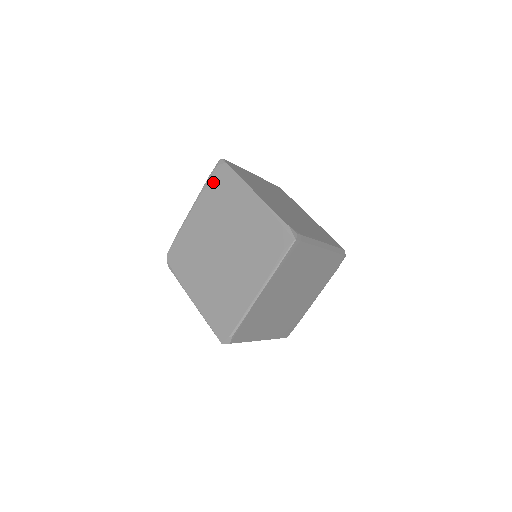
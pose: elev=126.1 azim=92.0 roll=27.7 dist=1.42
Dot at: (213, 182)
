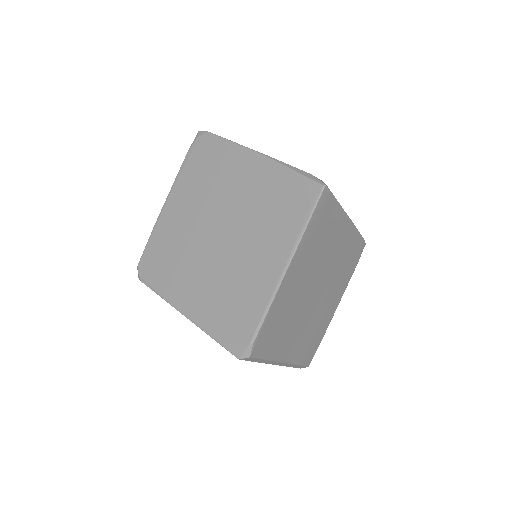
Dot at: (193, 158)
